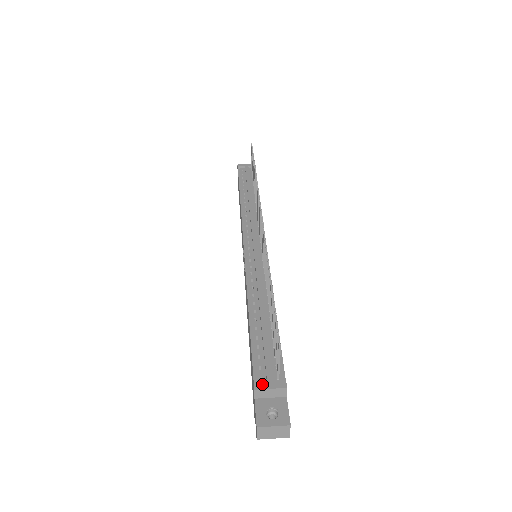
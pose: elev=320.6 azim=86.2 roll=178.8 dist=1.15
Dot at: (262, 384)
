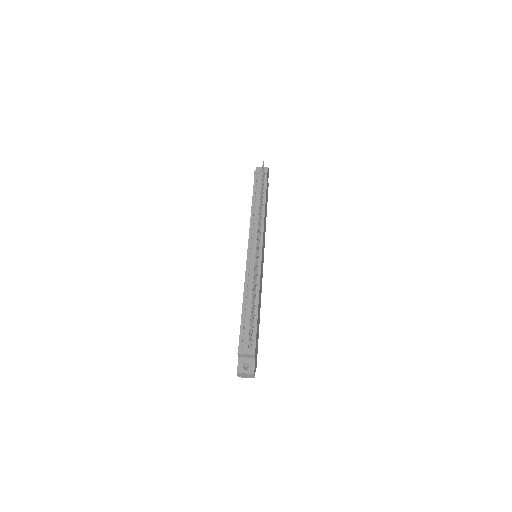
Dot at: (242, 351)
